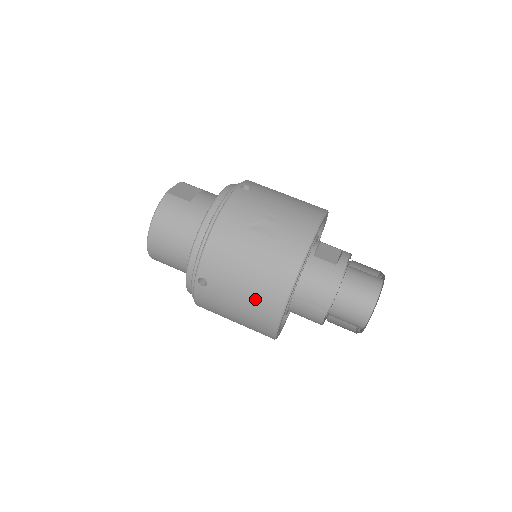
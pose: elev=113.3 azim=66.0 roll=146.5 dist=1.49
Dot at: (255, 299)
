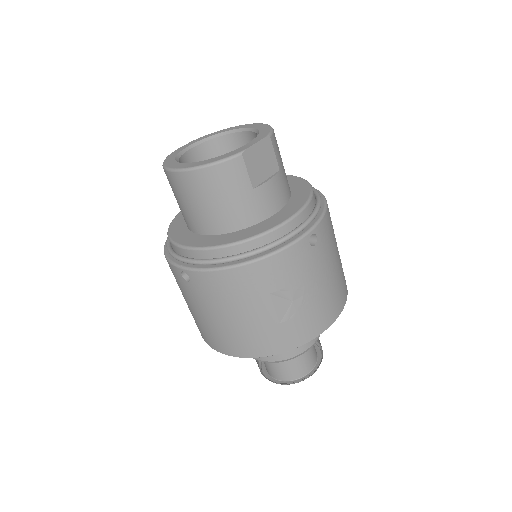
Dot at: (213, 329)
